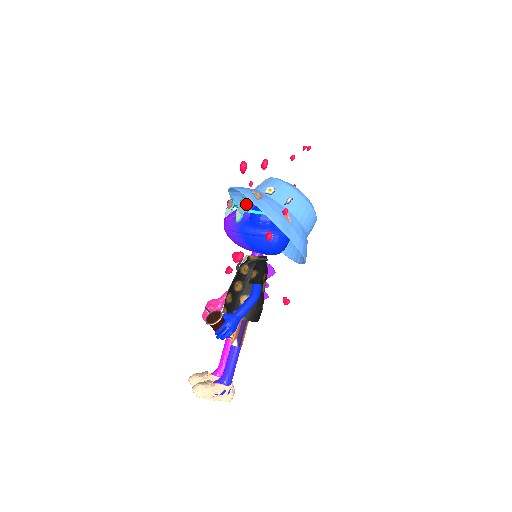
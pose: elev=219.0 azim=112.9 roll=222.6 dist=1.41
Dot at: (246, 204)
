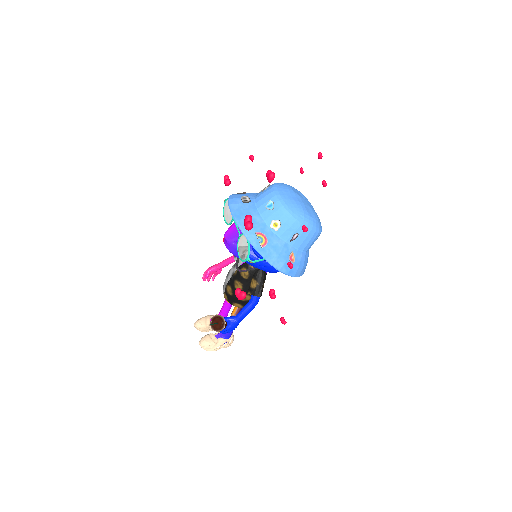
Dot at: occluded
